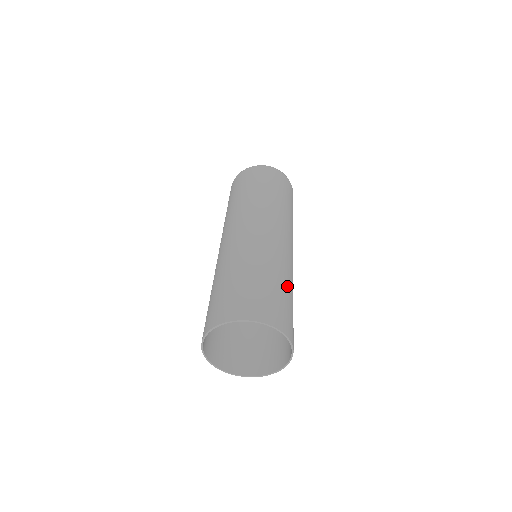
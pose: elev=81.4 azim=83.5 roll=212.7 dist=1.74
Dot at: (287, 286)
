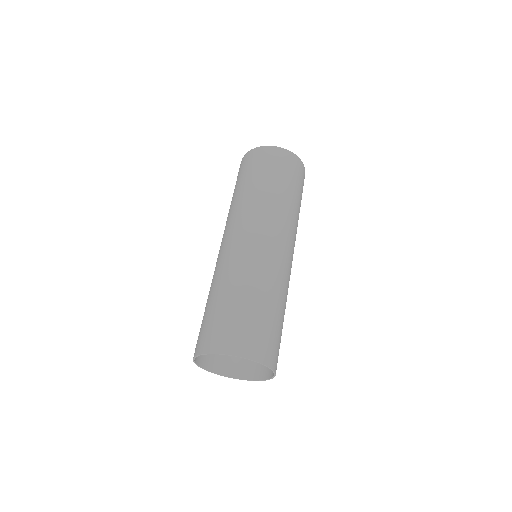
Dot at: (282, 312)
